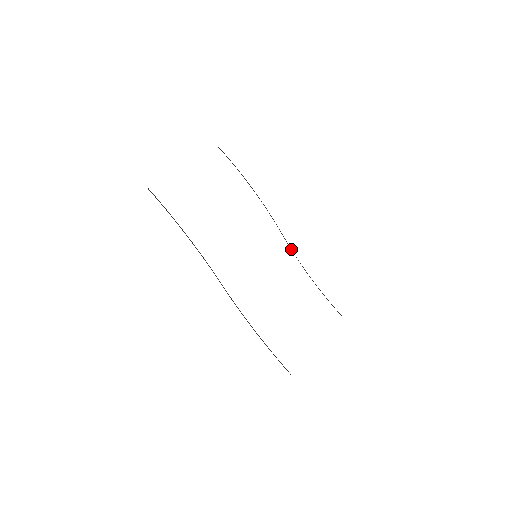
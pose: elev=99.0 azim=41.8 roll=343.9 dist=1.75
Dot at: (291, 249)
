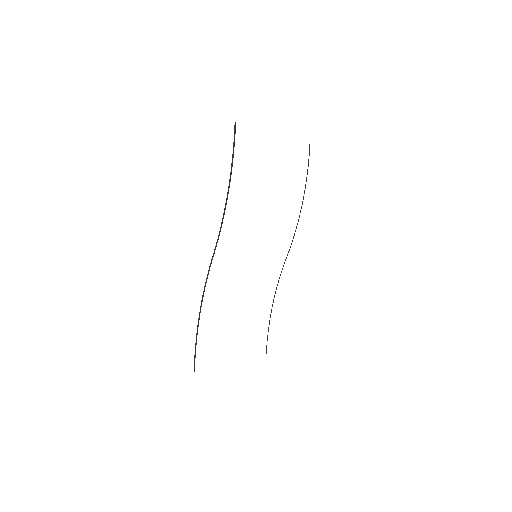
Dot at: occluded
